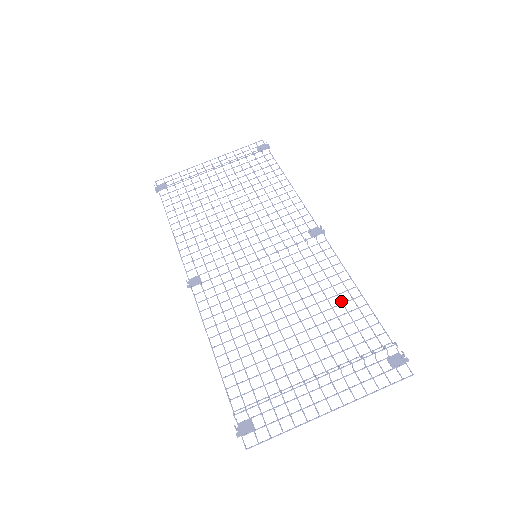
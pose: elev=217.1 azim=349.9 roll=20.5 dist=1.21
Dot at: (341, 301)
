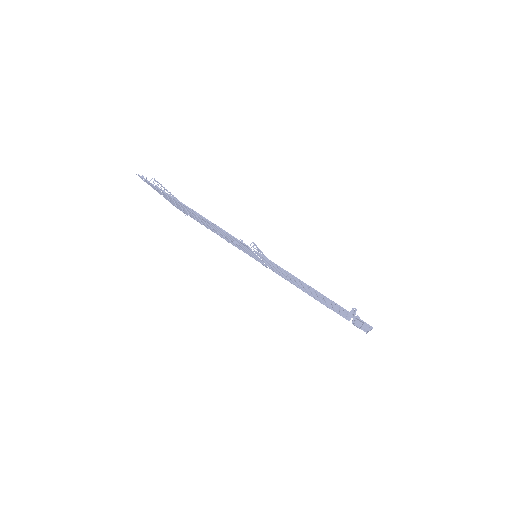
Dot at: occluded
